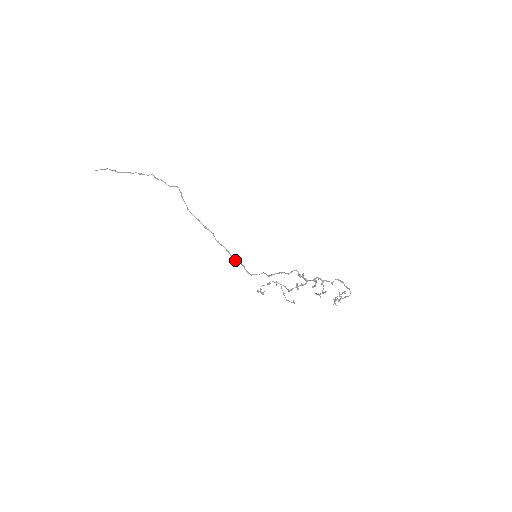
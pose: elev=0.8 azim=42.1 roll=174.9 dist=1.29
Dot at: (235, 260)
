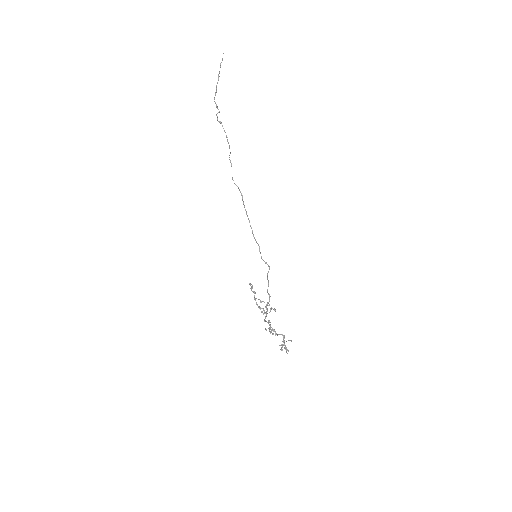
Dot at: (255, 240)
